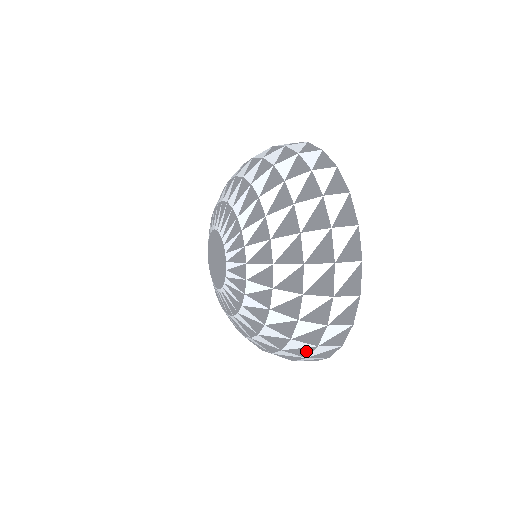
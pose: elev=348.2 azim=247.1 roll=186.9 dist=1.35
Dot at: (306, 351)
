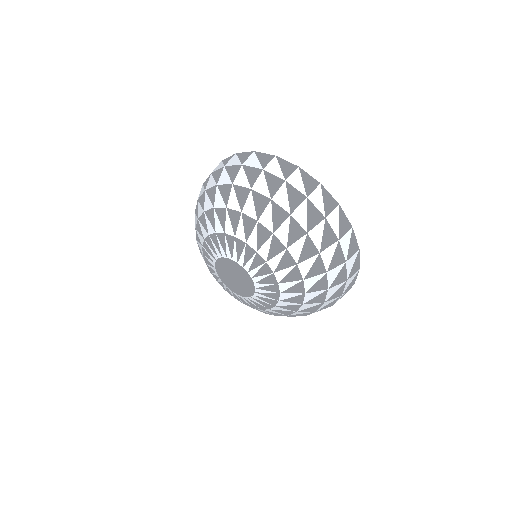
Dot at: (333, 302)
